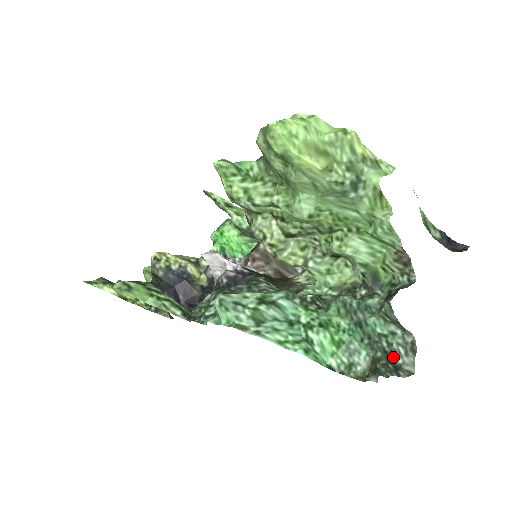
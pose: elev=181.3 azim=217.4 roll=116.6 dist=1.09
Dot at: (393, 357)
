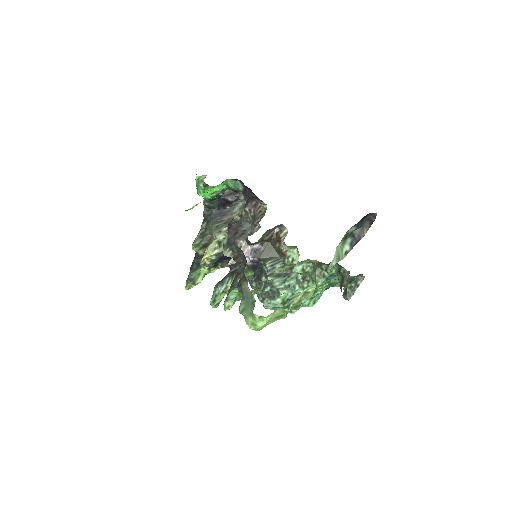
Dot at: (353, 279)
